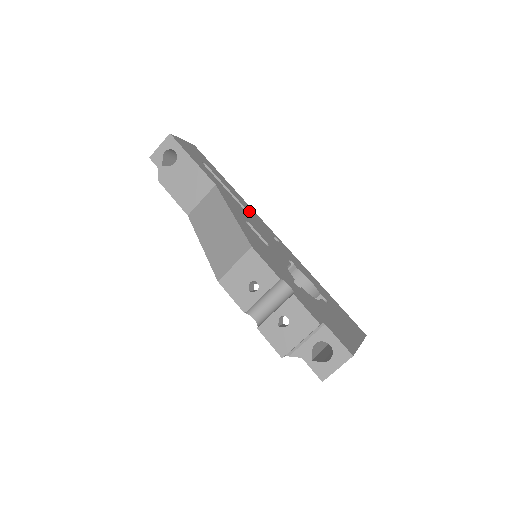
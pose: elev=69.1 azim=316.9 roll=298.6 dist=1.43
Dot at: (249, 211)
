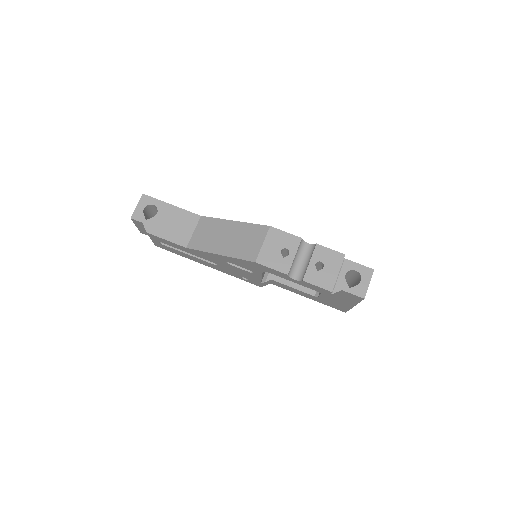
Dot at: occluded
